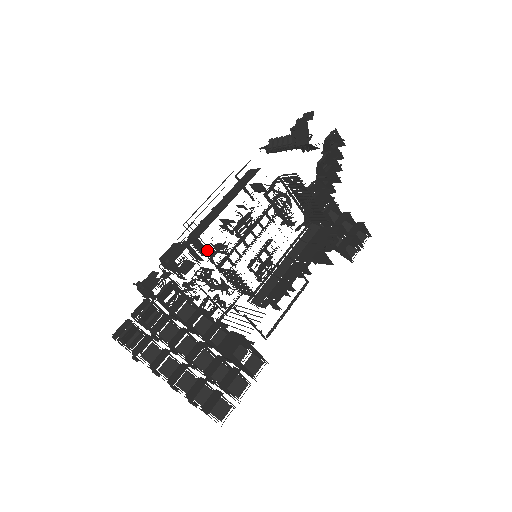
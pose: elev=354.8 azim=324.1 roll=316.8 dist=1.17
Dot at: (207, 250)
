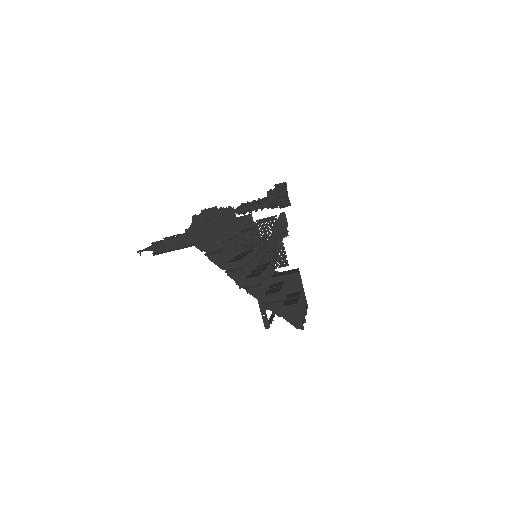
Dot at: (236, 223)
